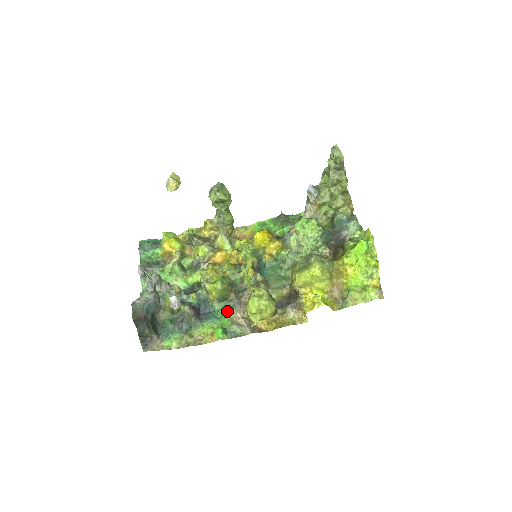
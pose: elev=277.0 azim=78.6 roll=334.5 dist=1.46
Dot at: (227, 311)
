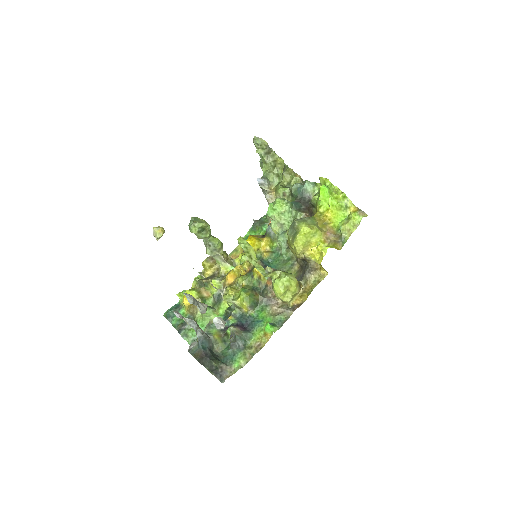
Dot at: (264, 311)
